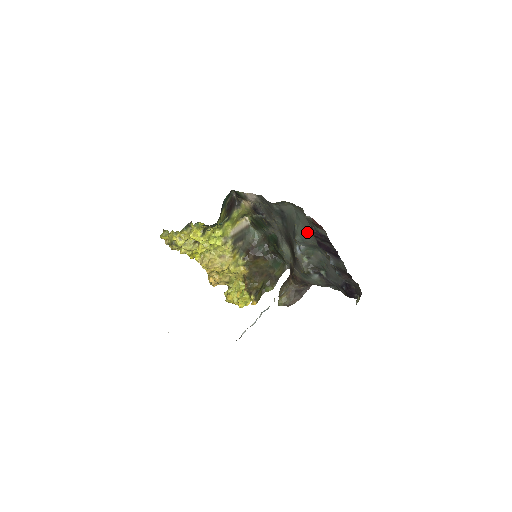
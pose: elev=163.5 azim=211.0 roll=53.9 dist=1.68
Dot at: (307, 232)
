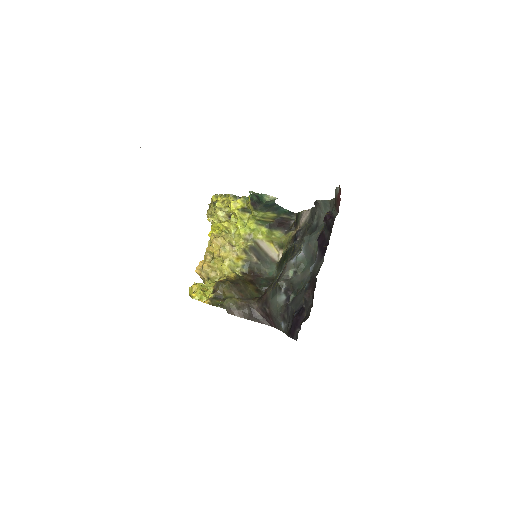
Dot at: (320, 229)
